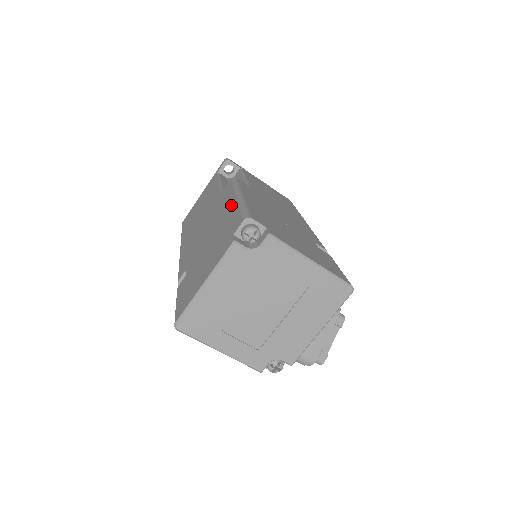
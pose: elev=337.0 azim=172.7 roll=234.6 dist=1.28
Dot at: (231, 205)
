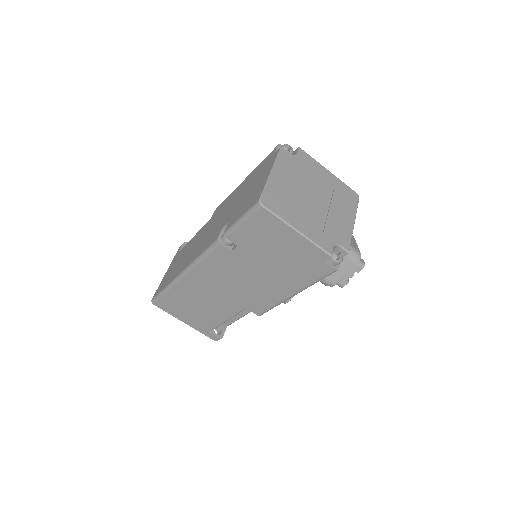
Dot at: (244, 182)
